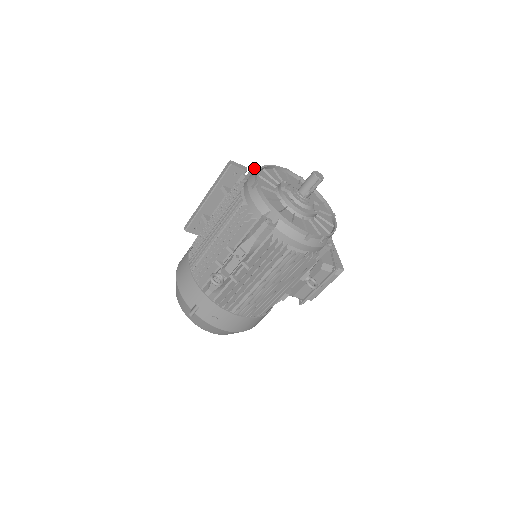
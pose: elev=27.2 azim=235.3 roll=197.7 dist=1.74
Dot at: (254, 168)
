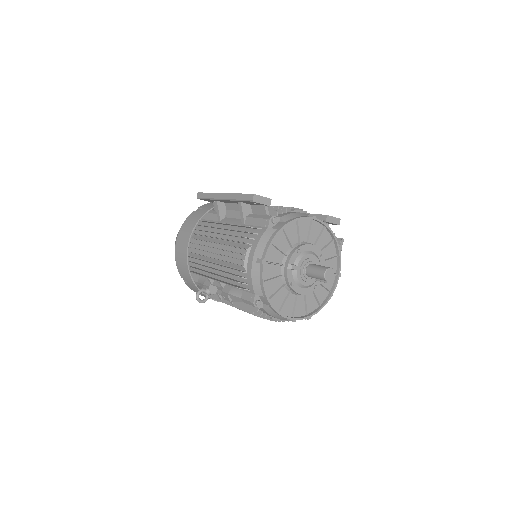
Dot at: (274, 219)
